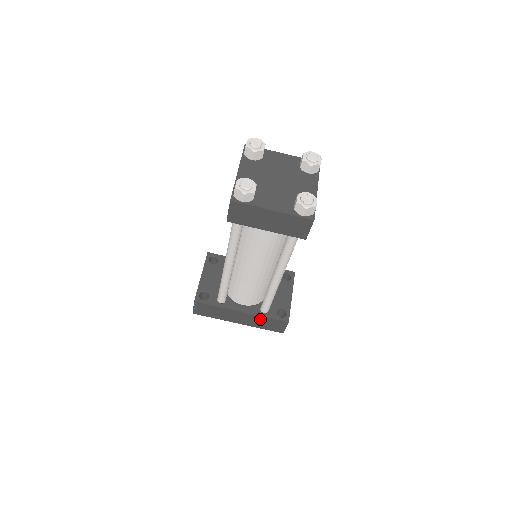
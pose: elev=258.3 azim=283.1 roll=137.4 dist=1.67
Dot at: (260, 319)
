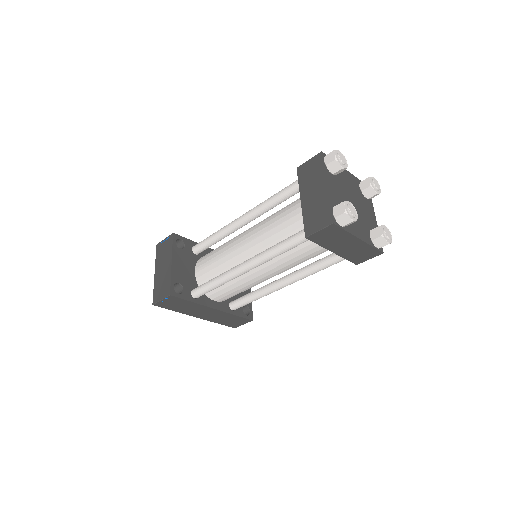
Dot at: (226, 316)
